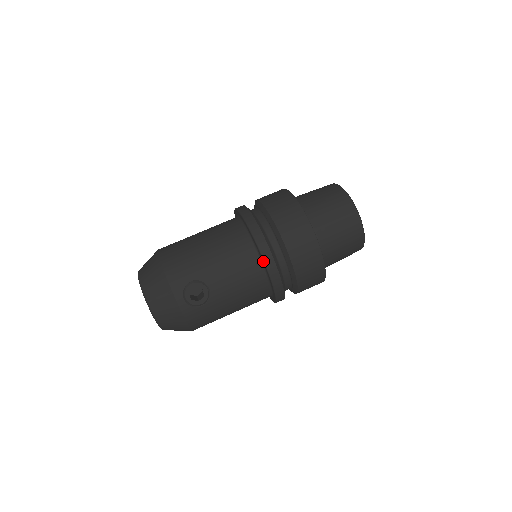
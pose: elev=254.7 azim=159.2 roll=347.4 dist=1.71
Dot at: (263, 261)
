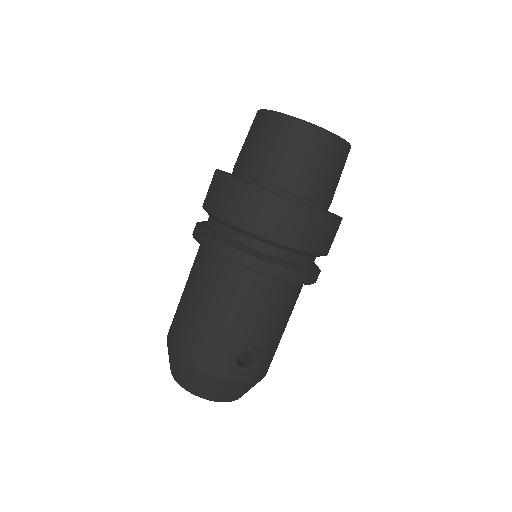
Dot at: occluded
